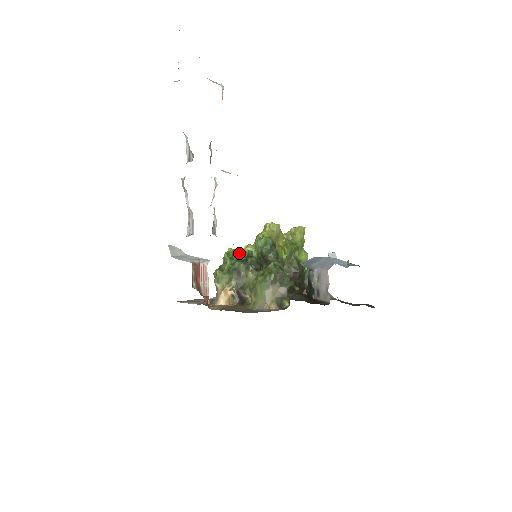
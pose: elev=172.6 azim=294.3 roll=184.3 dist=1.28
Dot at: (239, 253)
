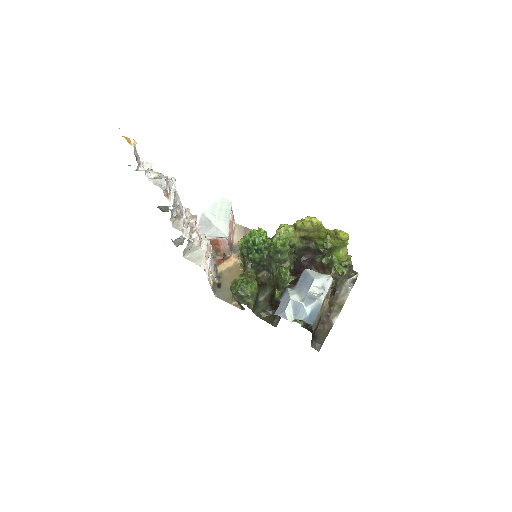
Dot at: (249, 244)
